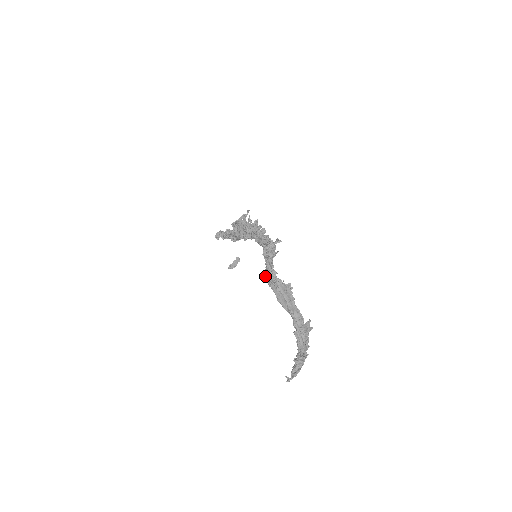
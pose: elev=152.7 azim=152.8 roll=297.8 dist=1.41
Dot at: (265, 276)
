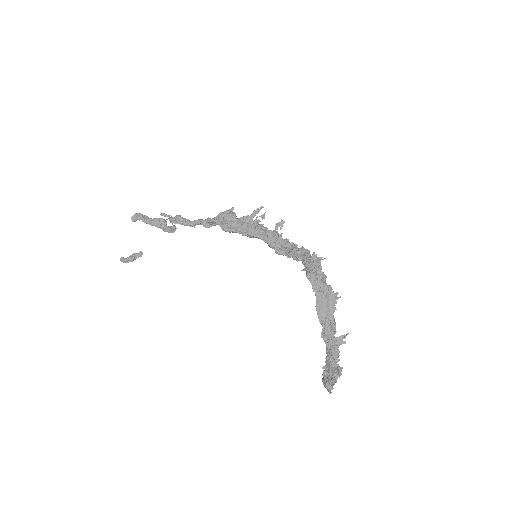
Dot at: (310, 278)
